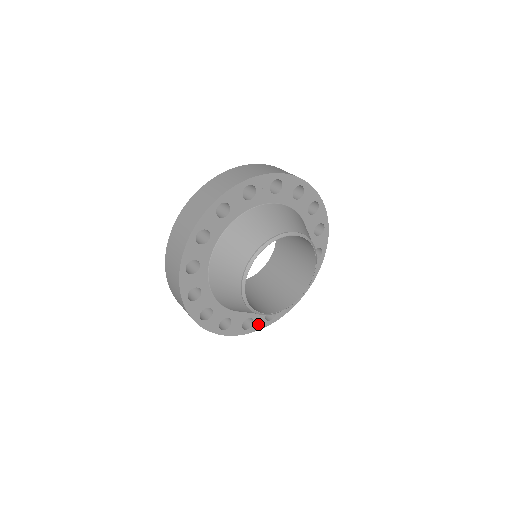
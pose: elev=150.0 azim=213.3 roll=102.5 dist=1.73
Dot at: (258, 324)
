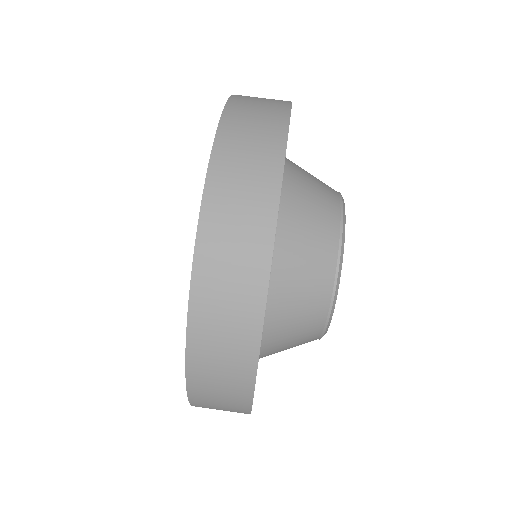
Dot at: occluded
